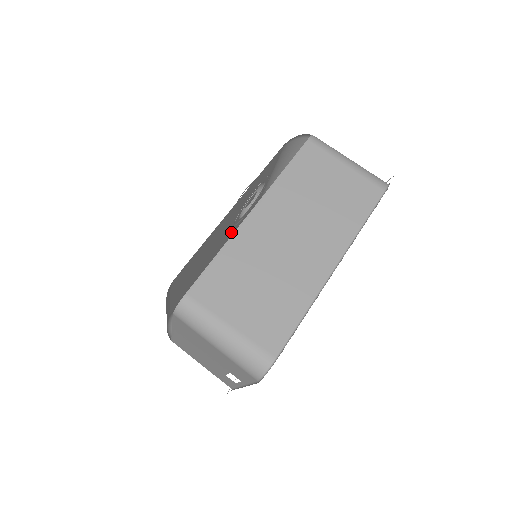
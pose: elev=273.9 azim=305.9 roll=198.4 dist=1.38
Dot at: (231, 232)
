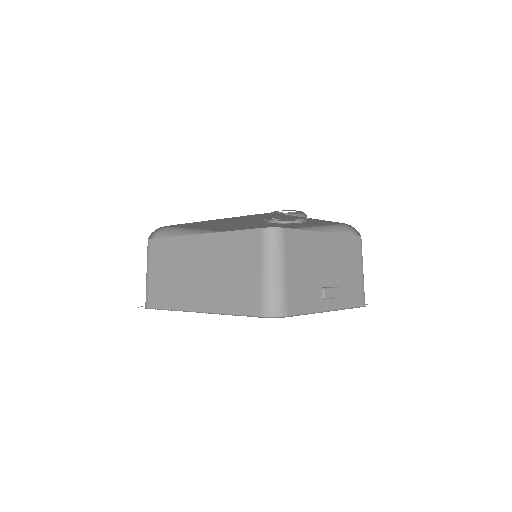
Dot at: (283, 225)
